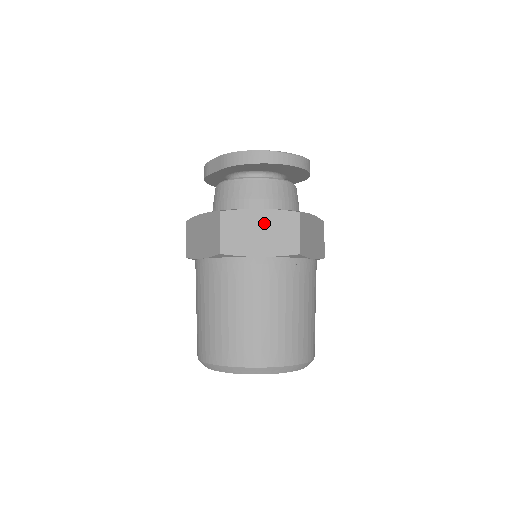
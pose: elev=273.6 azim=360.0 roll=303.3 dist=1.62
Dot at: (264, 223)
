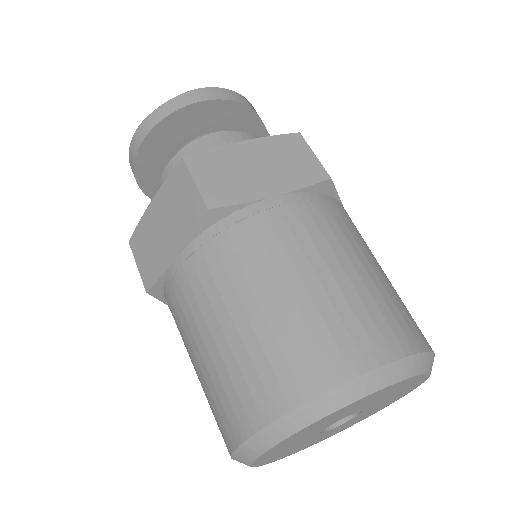
Dot at: (162, 211)
